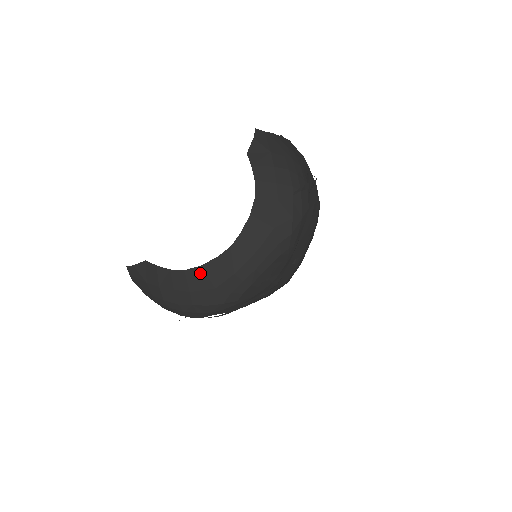
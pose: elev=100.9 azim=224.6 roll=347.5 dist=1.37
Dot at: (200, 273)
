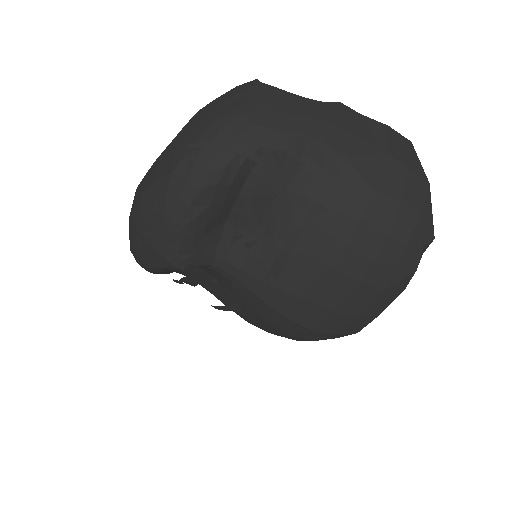
Dot at: occluded
